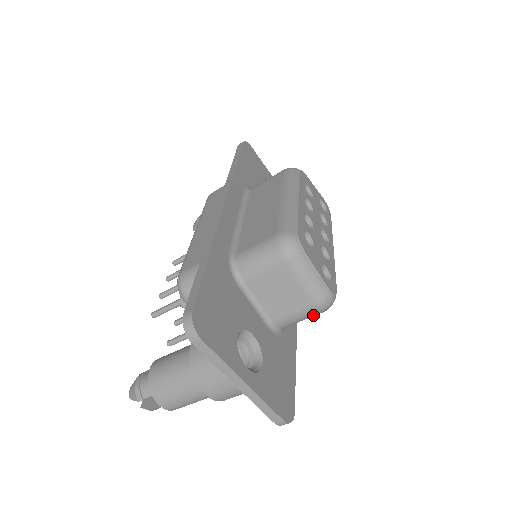
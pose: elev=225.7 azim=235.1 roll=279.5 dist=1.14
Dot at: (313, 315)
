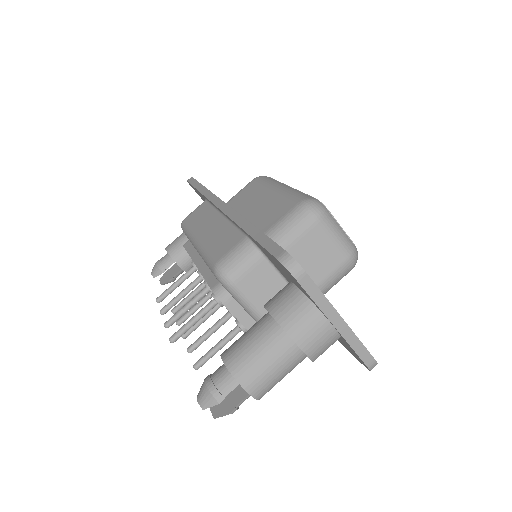
Dot at: (345, 274)
